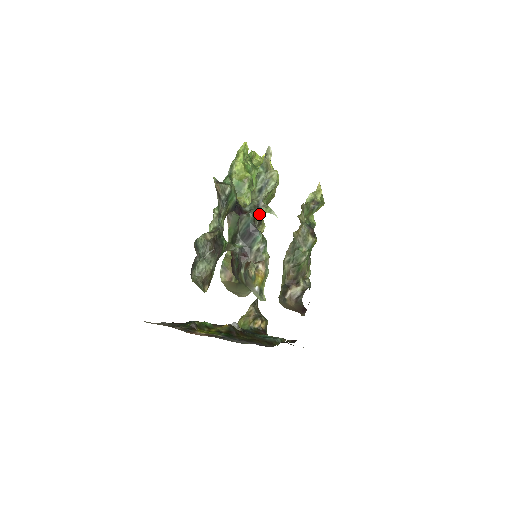
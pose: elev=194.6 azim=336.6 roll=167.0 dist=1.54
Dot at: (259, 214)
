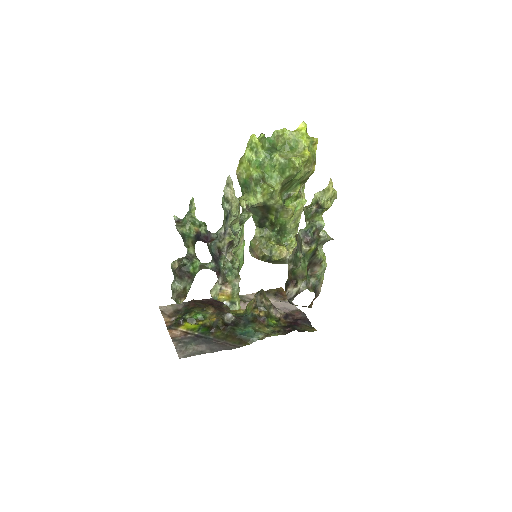
Dot at: (225, 241)
